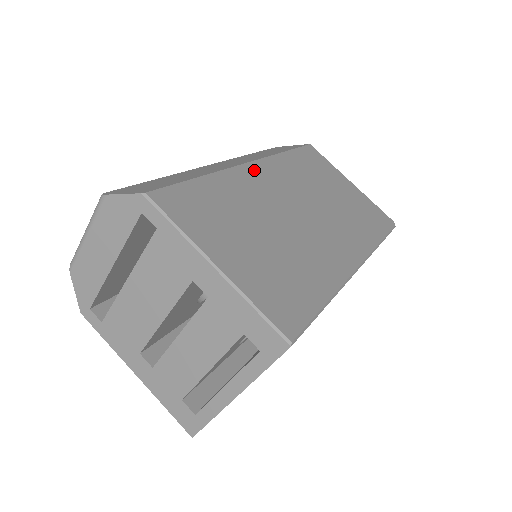
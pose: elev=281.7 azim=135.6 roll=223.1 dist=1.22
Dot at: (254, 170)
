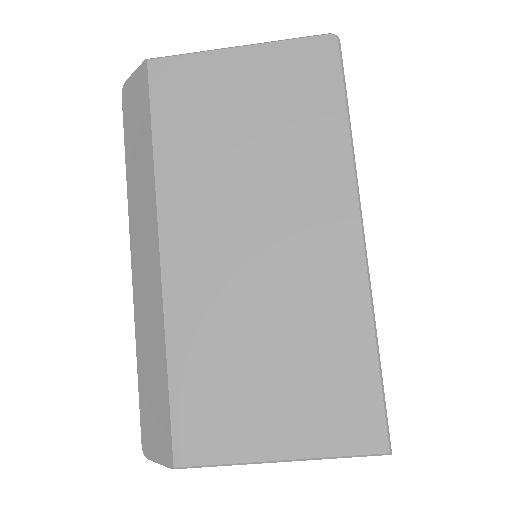
Dot at: (174, 261)
